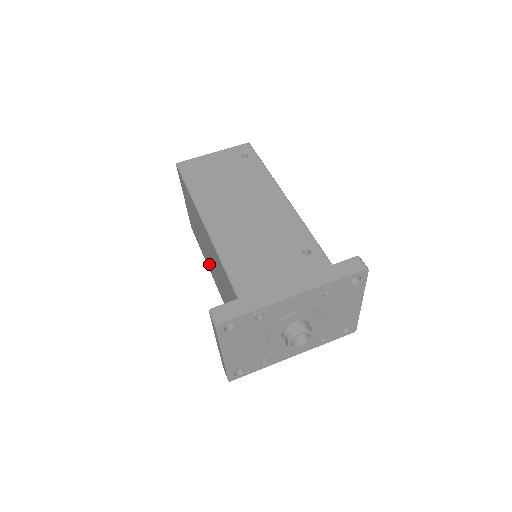
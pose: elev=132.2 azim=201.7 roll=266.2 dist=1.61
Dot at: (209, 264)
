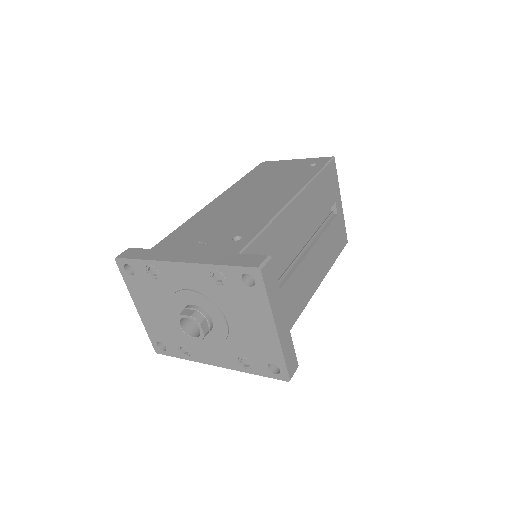
Dot at: occluded
